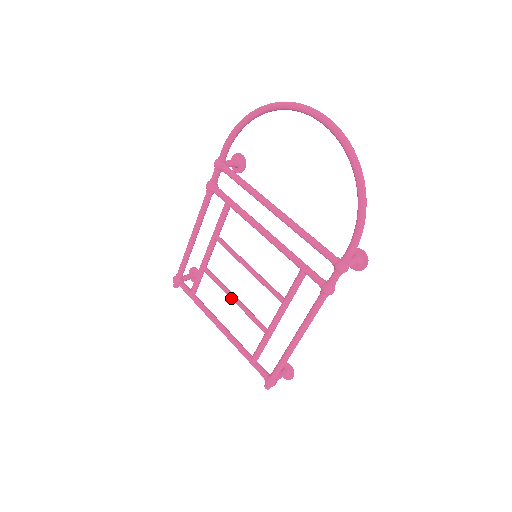
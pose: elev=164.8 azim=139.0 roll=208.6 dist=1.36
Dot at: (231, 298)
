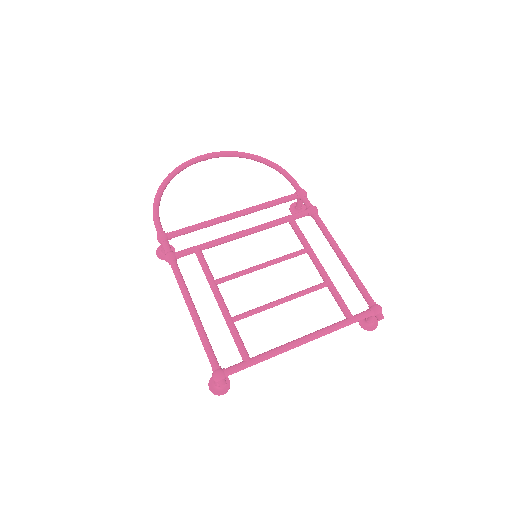
Dot at: (279, 301)
